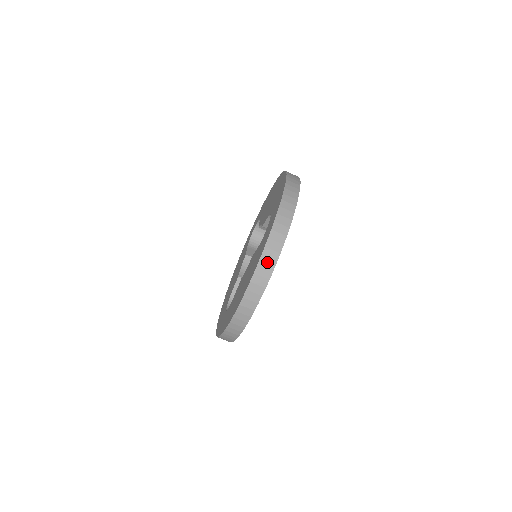
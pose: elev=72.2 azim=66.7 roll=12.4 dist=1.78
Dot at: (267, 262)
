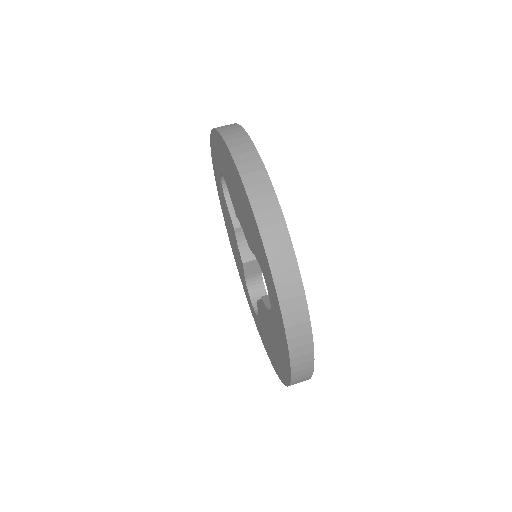
Dot at: (226, 127)
